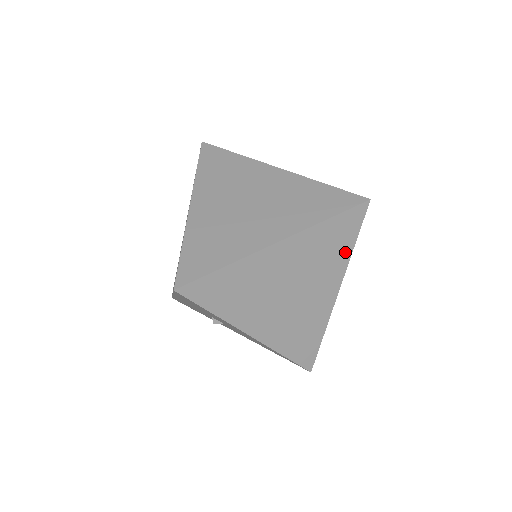
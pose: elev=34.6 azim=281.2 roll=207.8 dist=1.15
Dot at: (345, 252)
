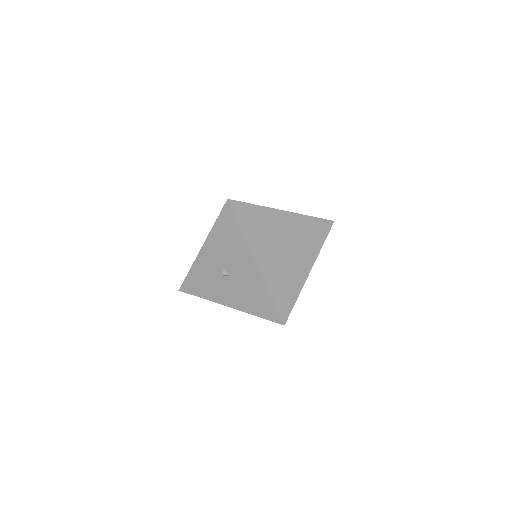
Dot at: (318, 244)
